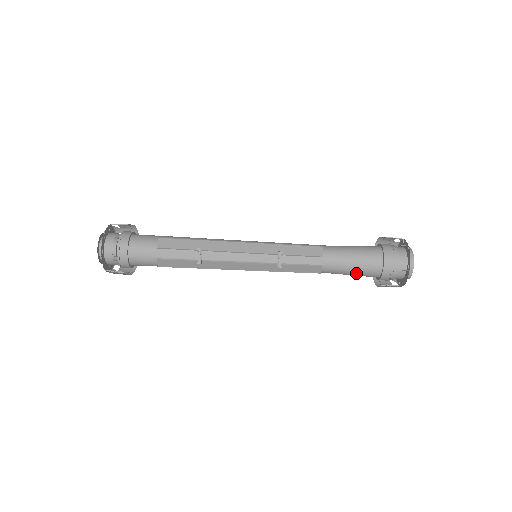
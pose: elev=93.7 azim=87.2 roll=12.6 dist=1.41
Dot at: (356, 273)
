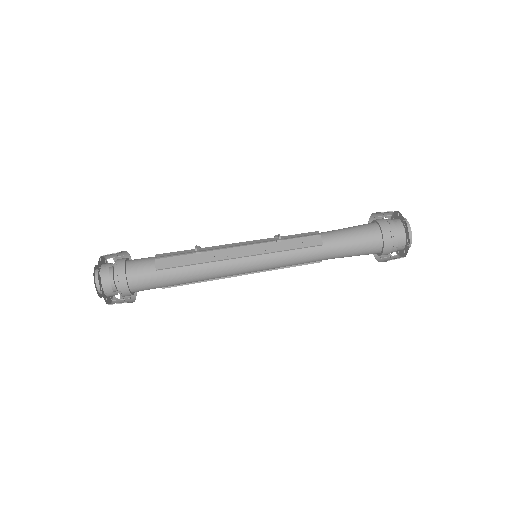
Dot at: (357, 236)
